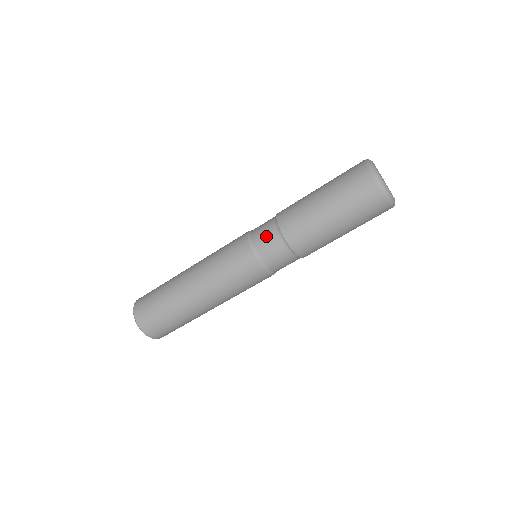
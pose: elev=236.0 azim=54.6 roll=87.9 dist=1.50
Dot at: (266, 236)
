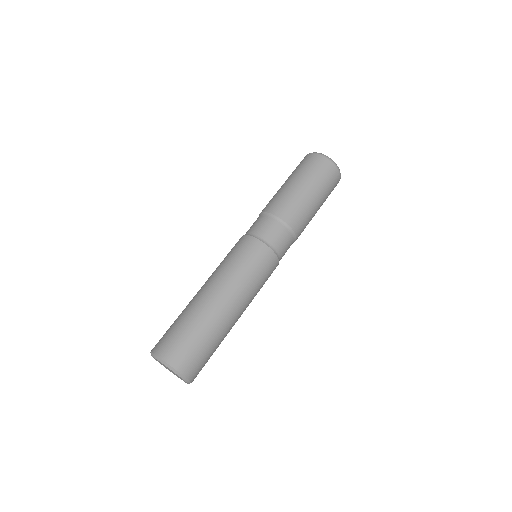
Dot at: occluded
